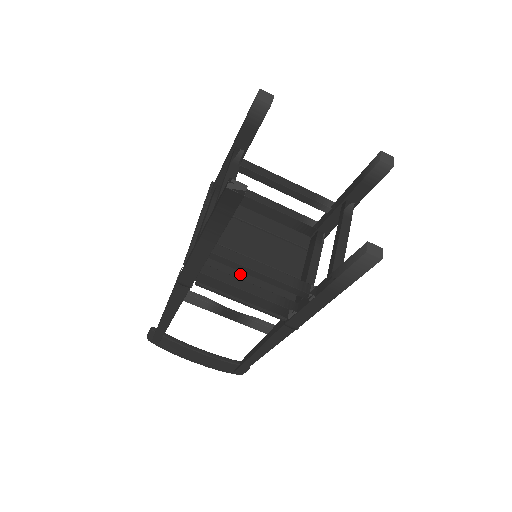
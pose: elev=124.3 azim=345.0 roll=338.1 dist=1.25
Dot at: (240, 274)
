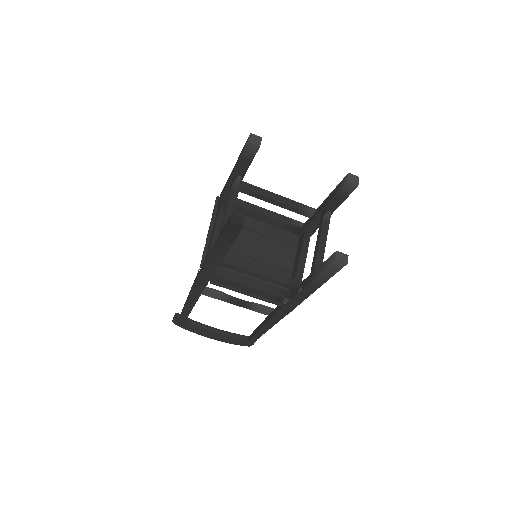
Dot at: occluded
